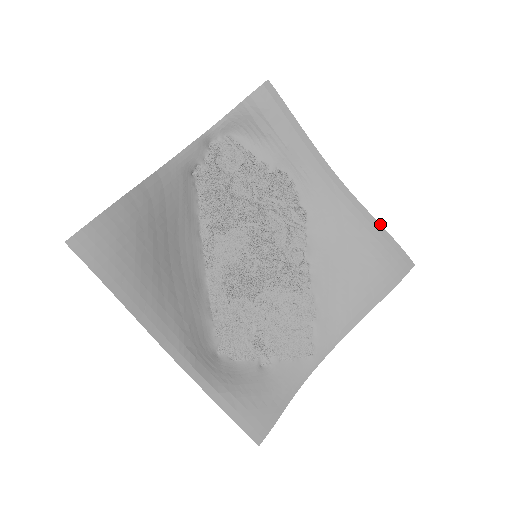
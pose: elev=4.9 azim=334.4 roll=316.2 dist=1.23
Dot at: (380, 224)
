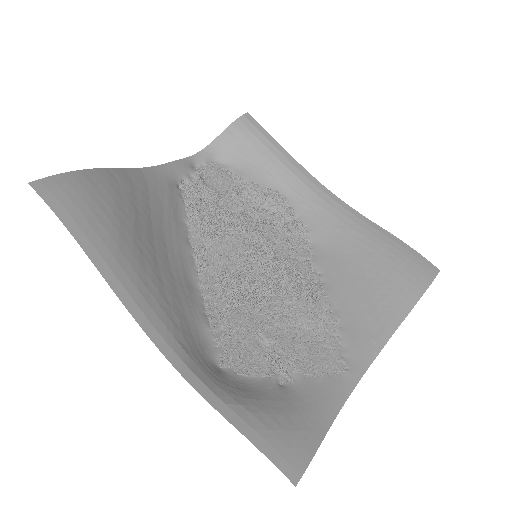
Dot at: (388, 232)
